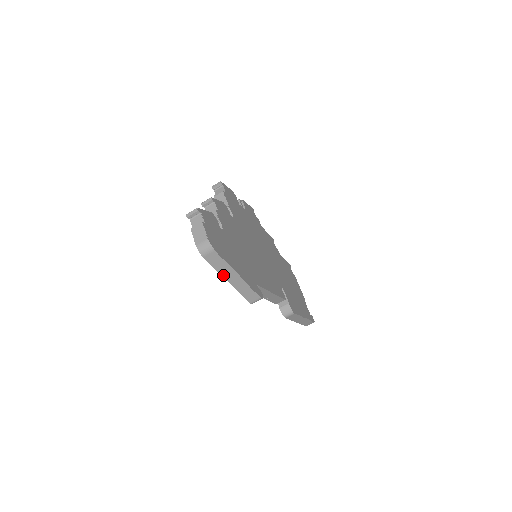
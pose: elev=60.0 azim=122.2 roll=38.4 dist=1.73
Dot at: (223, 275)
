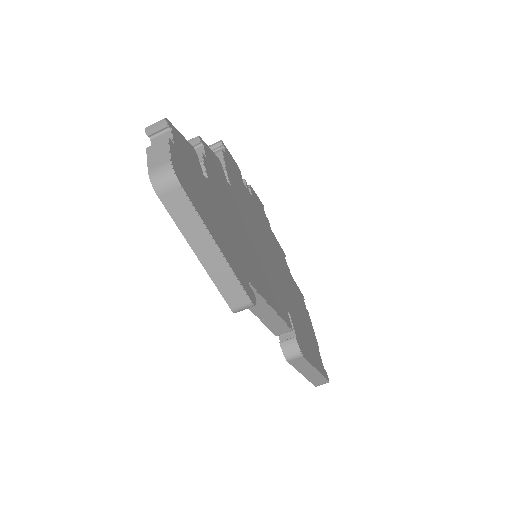
Dot at: (190, 242)
